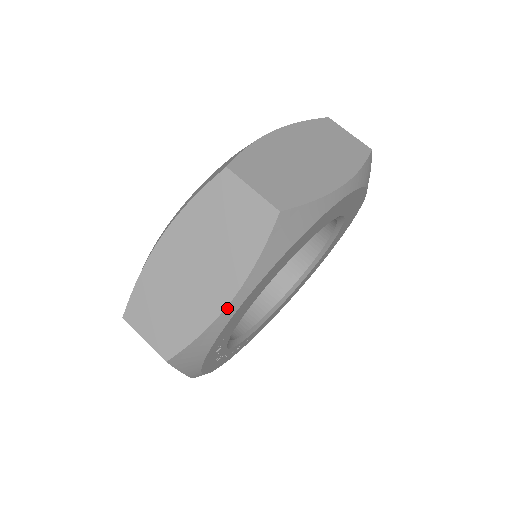
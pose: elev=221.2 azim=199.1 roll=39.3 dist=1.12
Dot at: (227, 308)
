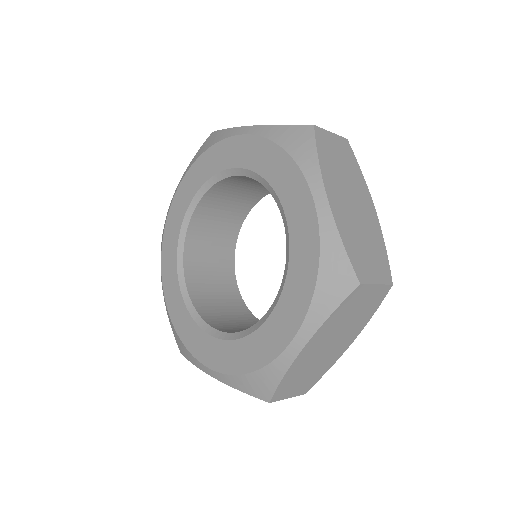
Dot at: (348, 346)
